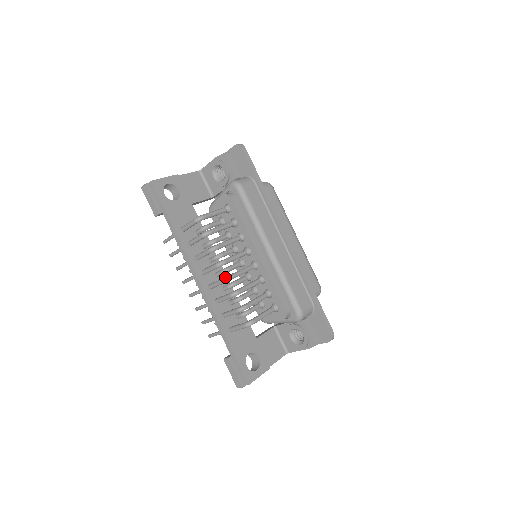
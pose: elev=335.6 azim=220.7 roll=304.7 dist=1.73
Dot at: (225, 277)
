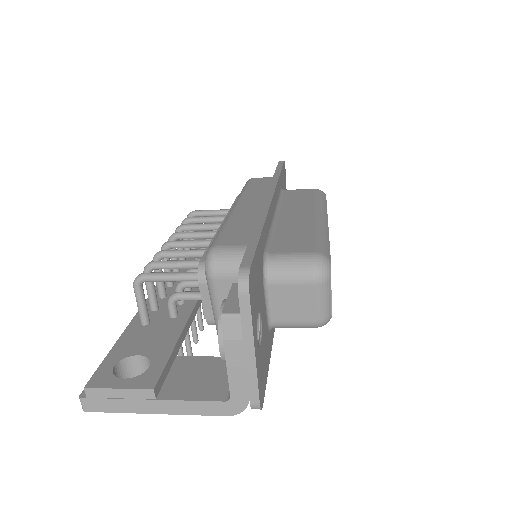
Dot at: (164, 246)
